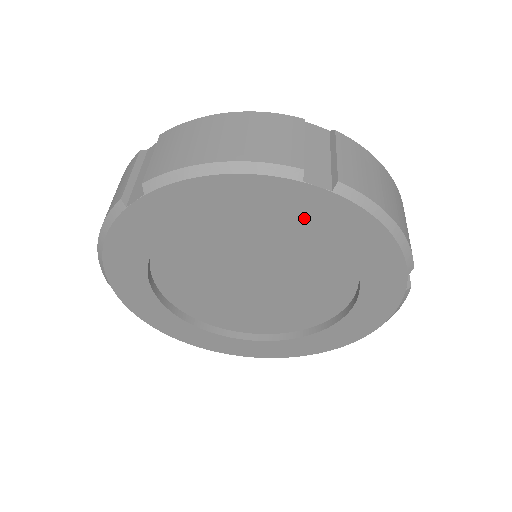
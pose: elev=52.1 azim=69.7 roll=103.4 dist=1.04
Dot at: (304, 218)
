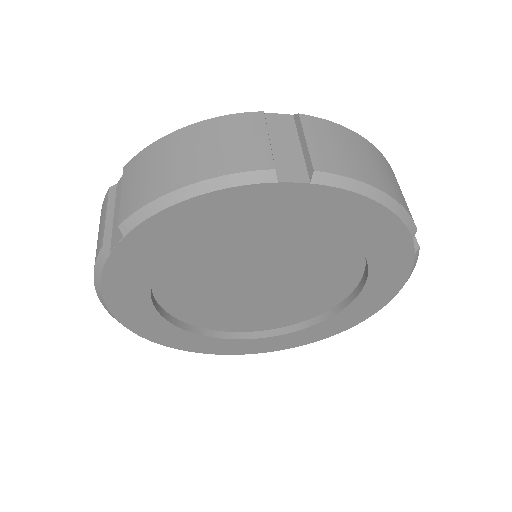
Dot at: (290, 215)
